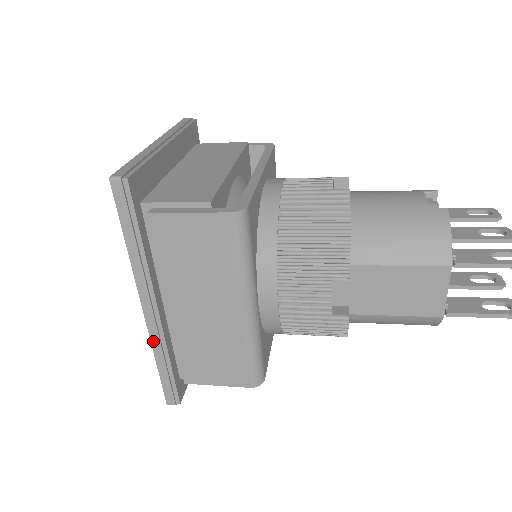
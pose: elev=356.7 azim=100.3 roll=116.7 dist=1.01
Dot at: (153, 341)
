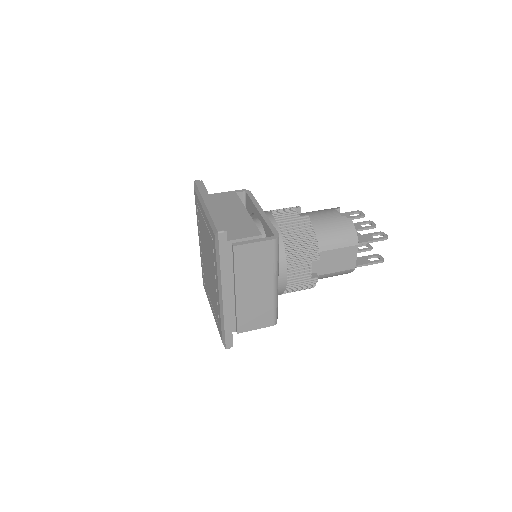
Dot at: (225, 313)
